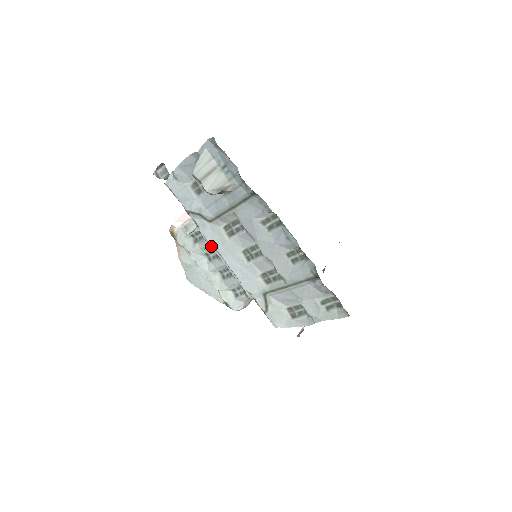
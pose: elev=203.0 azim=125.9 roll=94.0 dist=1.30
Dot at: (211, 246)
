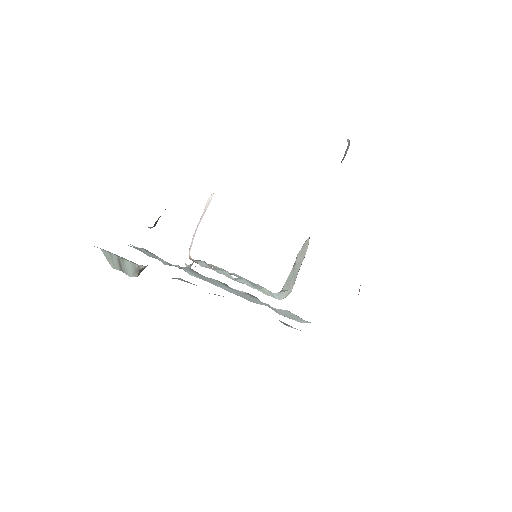
Dot at: occluded
